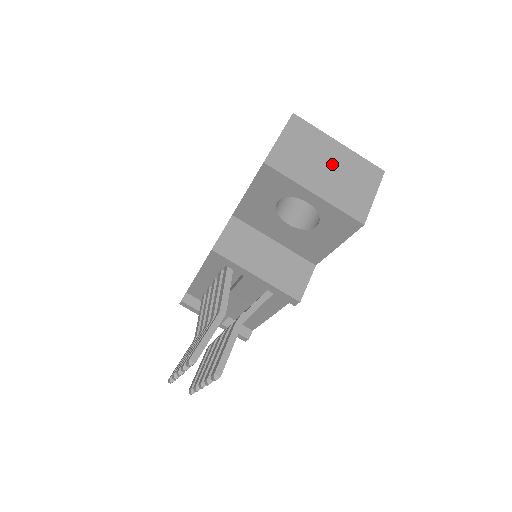
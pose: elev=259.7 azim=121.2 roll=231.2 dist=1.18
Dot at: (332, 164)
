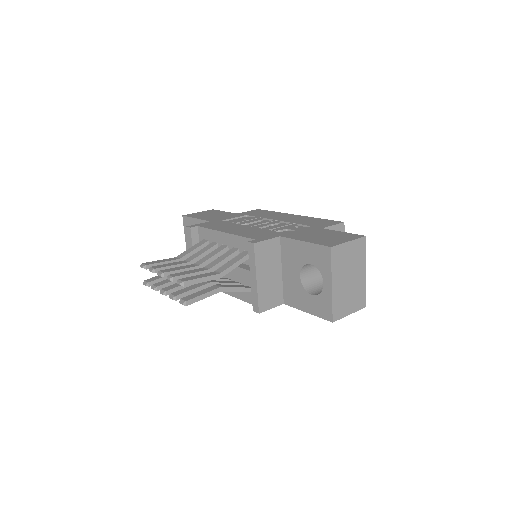
Dot at: (353, 279)
